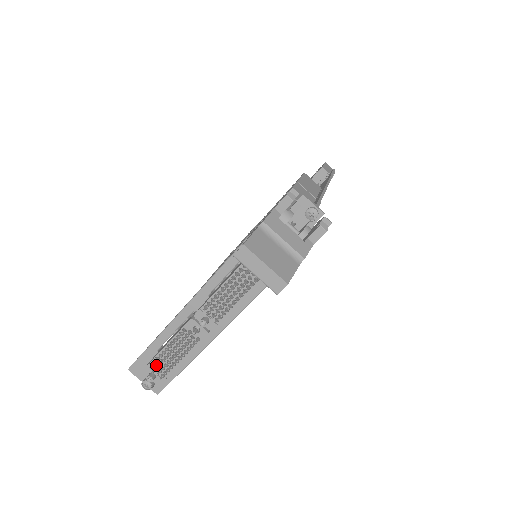
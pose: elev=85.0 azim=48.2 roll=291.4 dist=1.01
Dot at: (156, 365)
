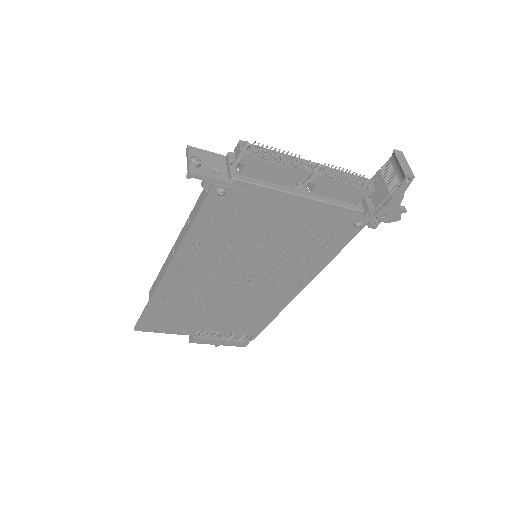
Dot at: (253, 149)
